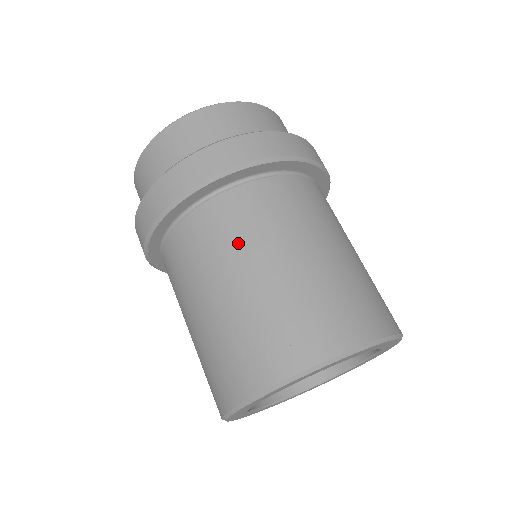
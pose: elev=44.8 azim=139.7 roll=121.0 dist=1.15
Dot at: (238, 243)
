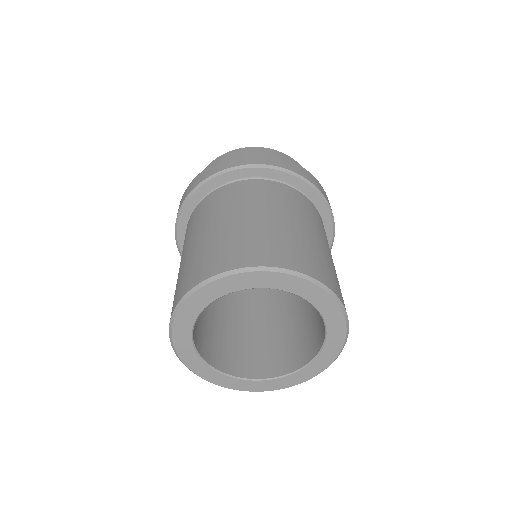
Dot at: (239, 202)
